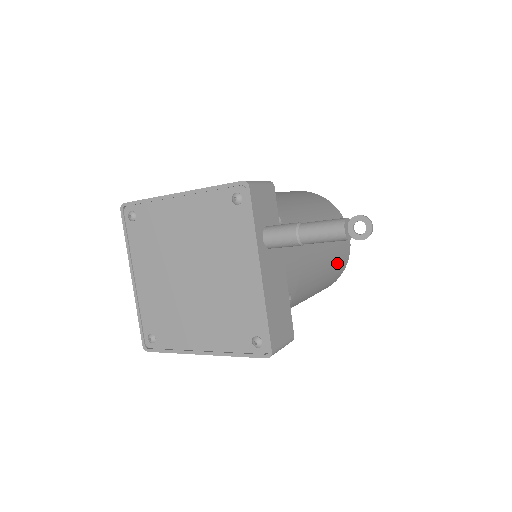
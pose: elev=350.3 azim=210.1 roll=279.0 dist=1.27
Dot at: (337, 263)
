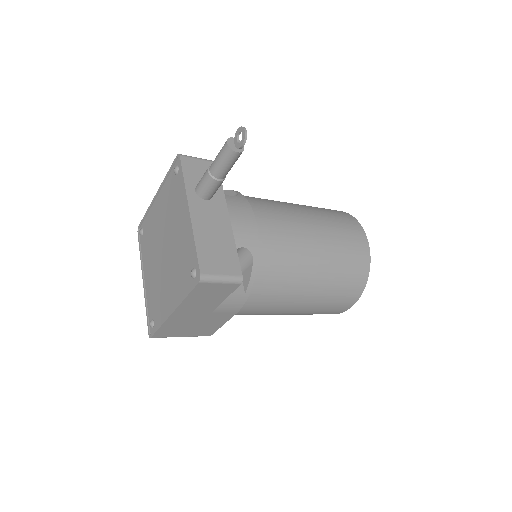
Dot at: (344, 252)
